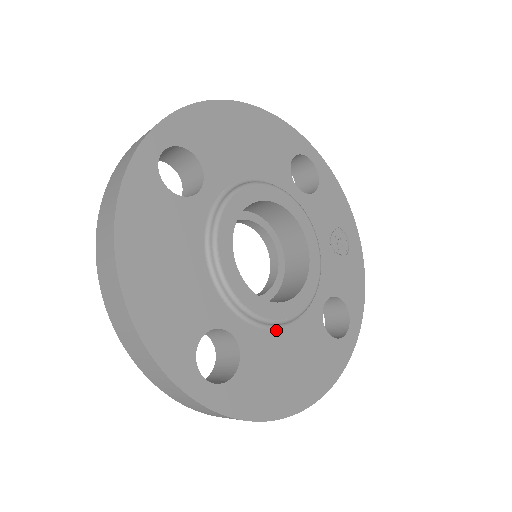
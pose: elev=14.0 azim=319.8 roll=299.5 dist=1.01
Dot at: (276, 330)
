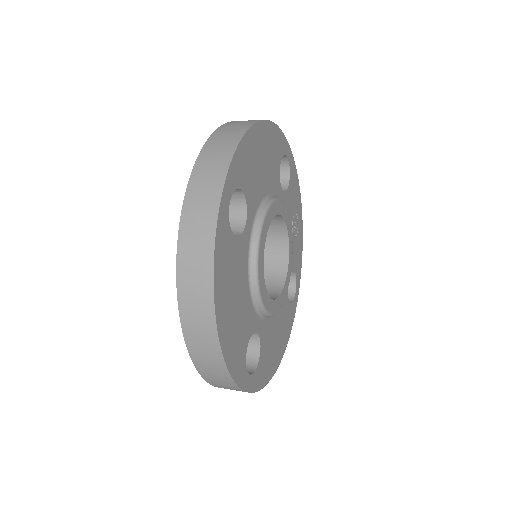
Dot at: (272, 316)
